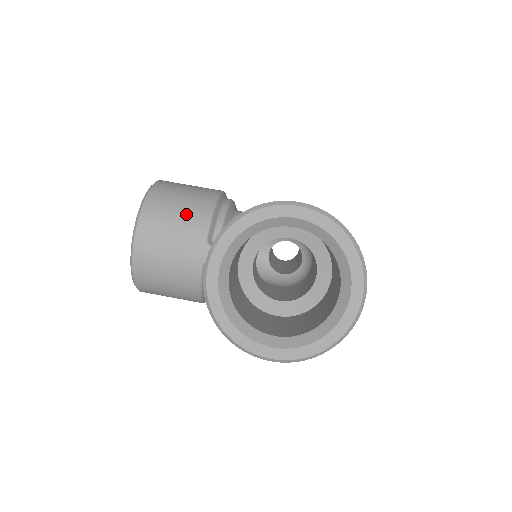
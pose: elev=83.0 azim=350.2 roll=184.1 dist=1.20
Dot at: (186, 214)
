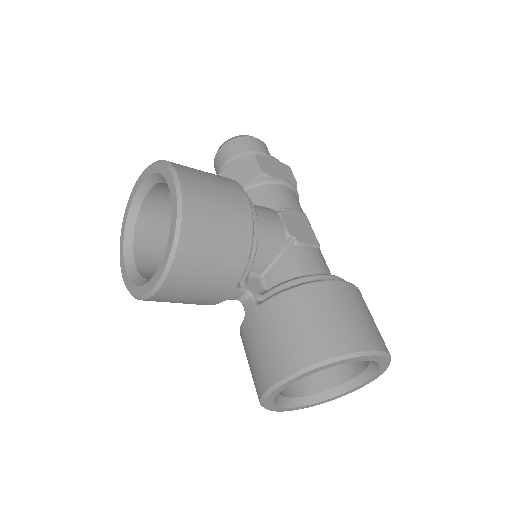
Dot at: (223, 261)
